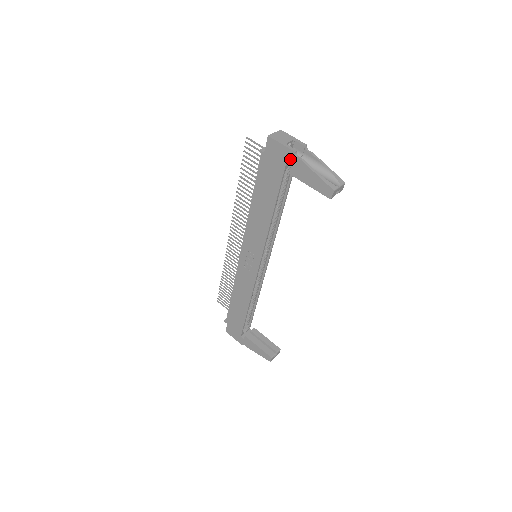
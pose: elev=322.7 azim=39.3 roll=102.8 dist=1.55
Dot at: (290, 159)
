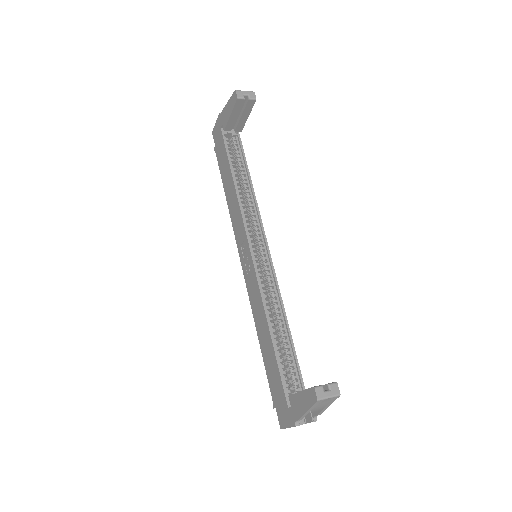
Dot at: (220, 122)
